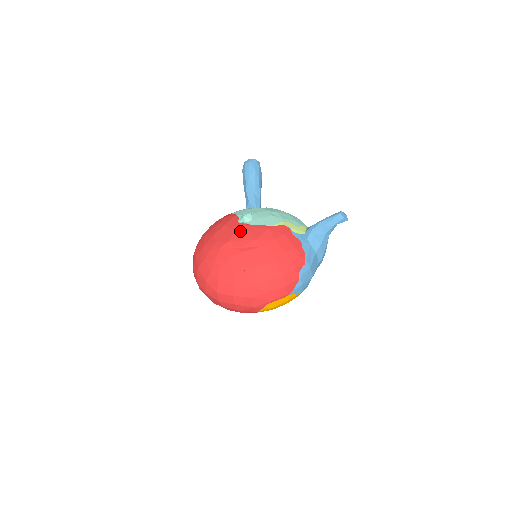
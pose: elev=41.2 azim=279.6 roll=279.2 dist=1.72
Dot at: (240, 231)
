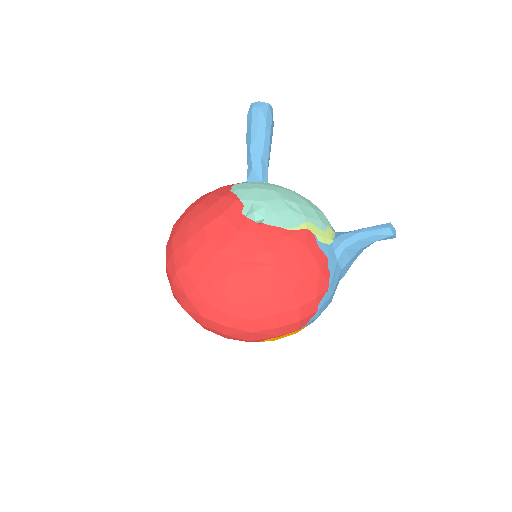
Dot at: (245, 232)
